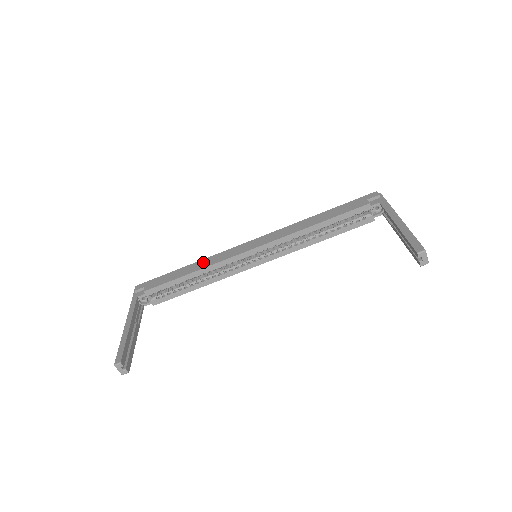
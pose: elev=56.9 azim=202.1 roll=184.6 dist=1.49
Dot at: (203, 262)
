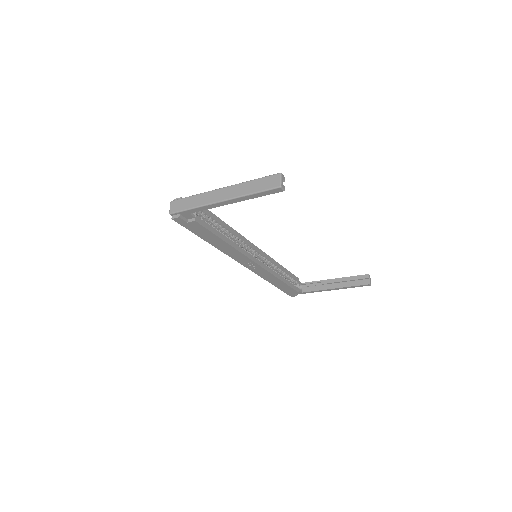
Dot at: occluded
